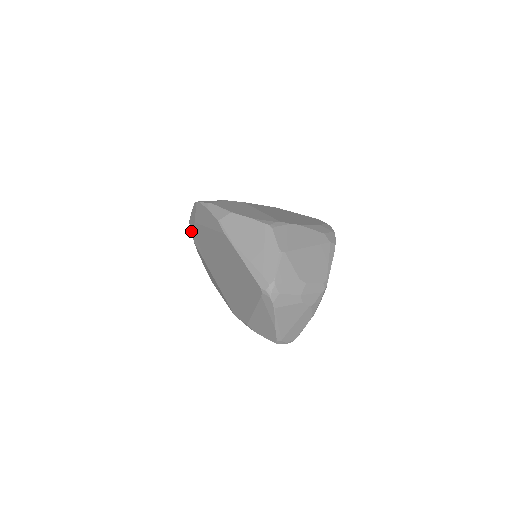
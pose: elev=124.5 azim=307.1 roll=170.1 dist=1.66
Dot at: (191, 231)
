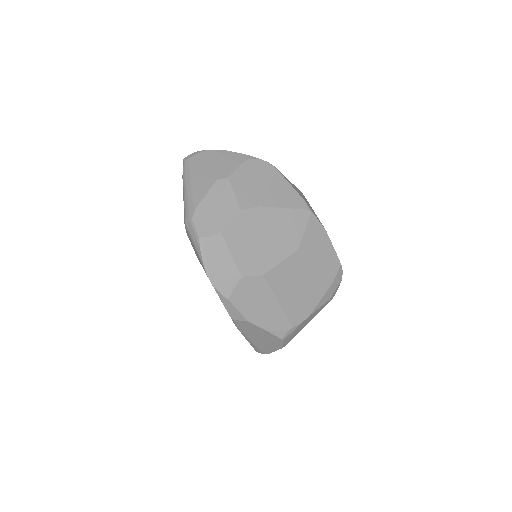
Dot at: (187, 234)
